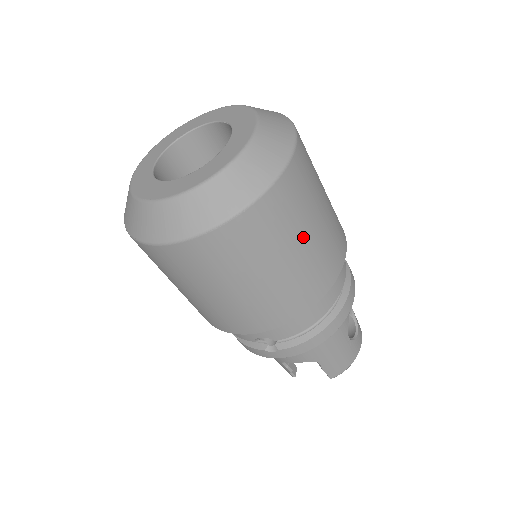
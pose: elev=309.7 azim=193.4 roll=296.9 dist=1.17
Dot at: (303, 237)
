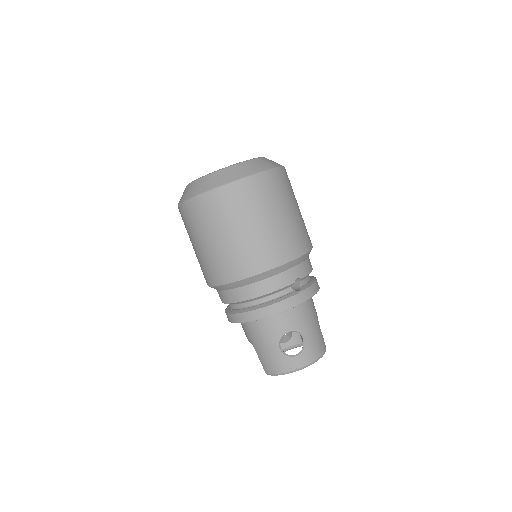
Dot at: (223, 233)
